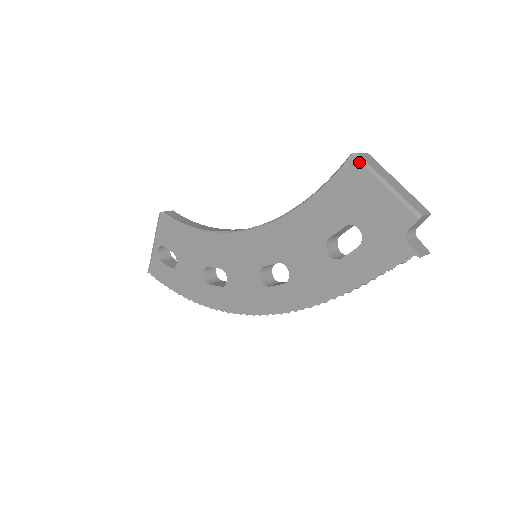
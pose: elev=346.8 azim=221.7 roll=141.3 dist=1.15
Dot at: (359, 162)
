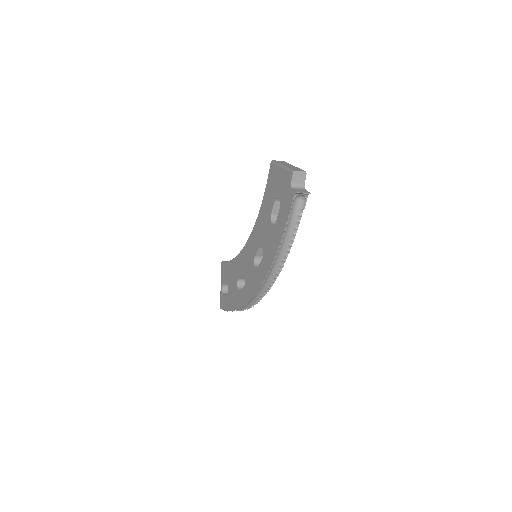
Dot at: (273, 164)
